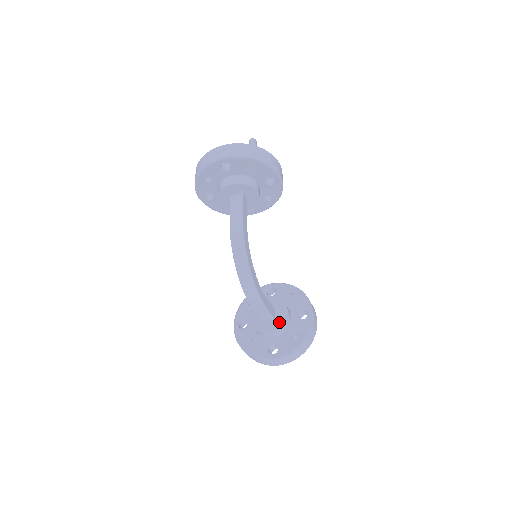
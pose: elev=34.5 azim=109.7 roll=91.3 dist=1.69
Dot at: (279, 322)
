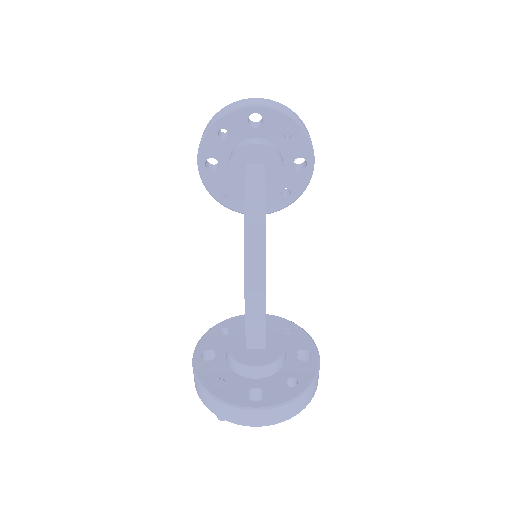
Dot at: (272, 354)
